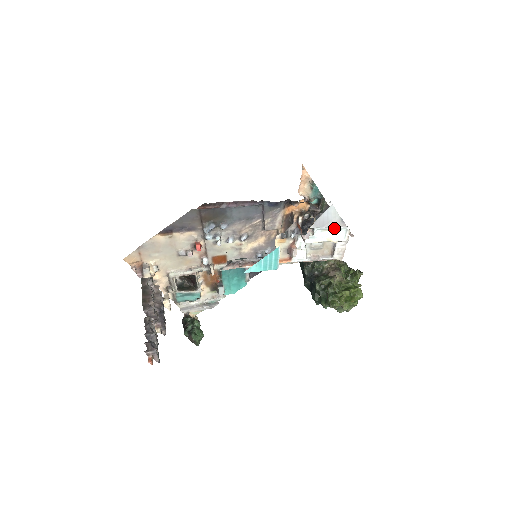
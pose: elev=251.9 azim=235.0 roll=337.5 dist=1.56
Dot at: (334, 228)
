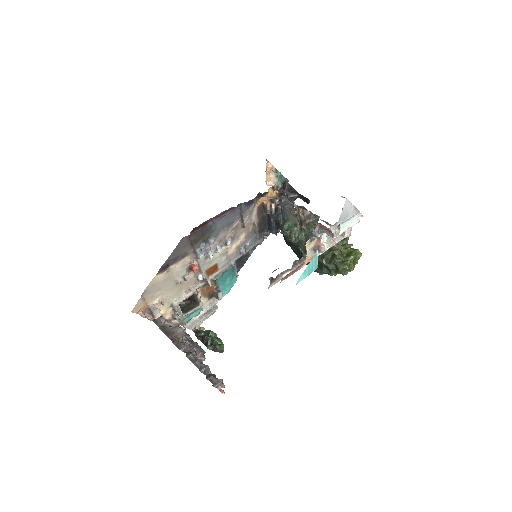
Dot at: (351, 217)
